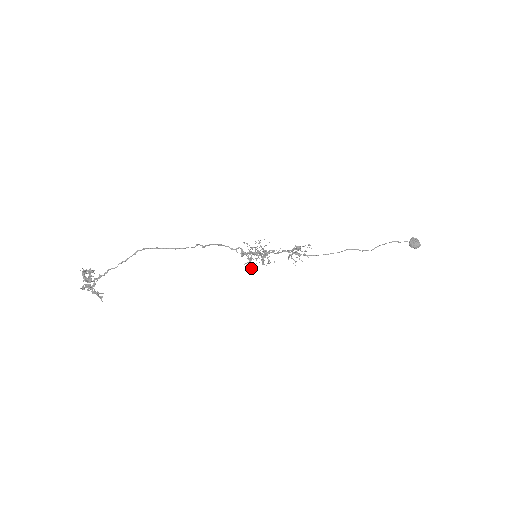
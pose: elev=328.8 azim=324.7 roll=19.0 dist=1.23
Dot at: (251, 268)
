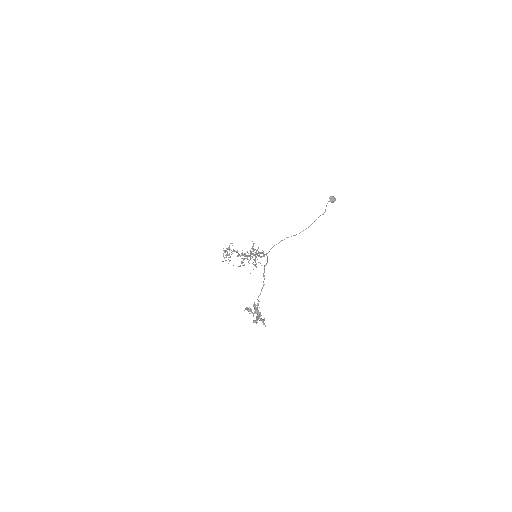
Dot at: (256, 267)
